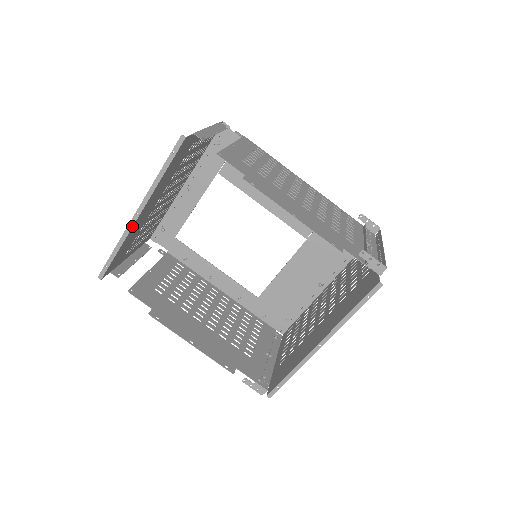
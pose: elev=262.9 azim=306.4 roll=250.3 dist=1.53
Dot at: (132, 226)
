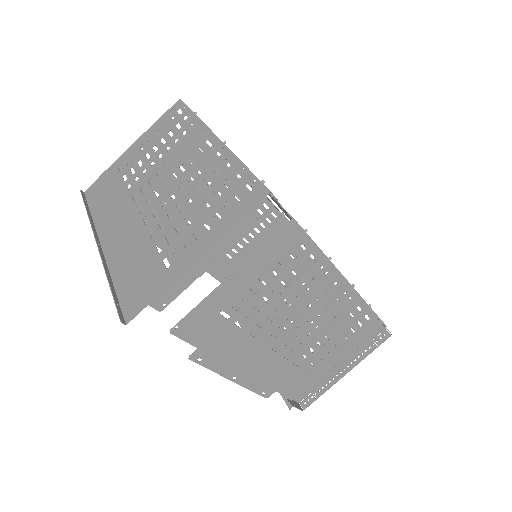
Dot at: (97, 236)
